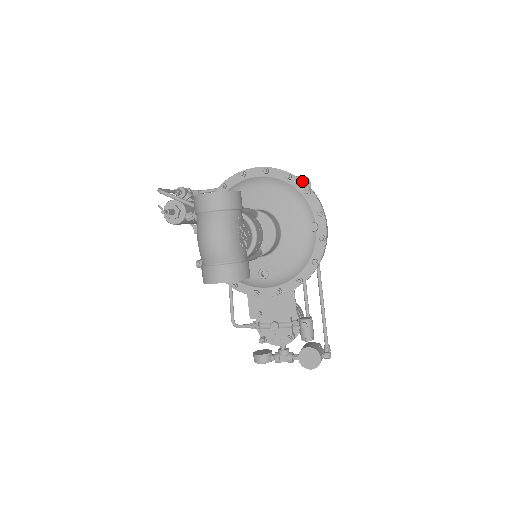
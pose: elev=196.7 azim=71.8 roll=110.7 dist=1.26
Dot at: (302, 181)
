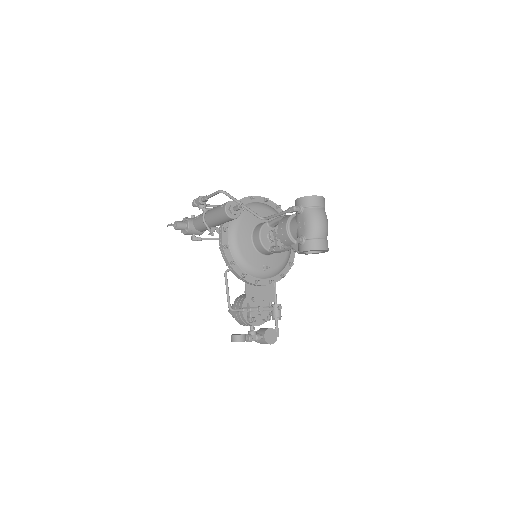
Dot at: occluded
